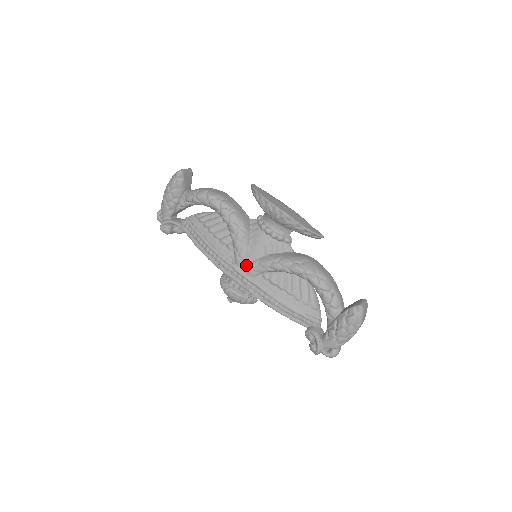
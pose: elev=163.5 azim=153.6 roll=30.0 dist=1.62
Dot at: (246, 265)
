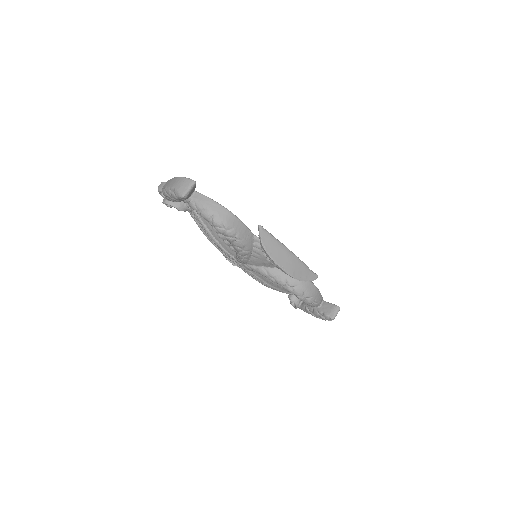
Dot at: (246, 264)
